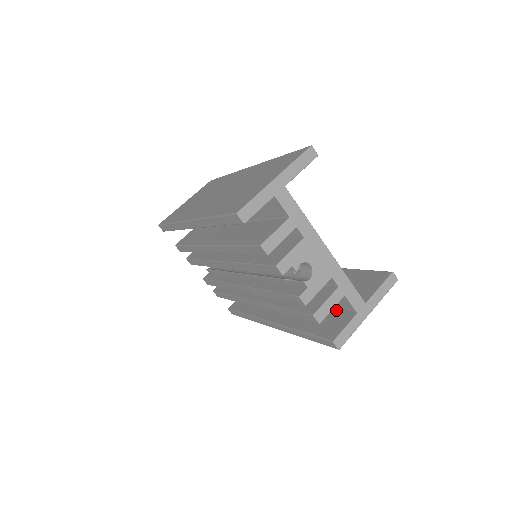
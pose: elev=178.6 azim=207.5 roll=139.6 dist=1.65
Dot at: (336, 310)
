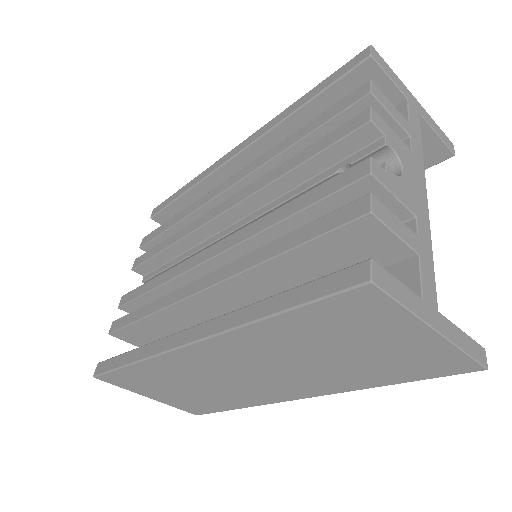
Dot at: occluded
